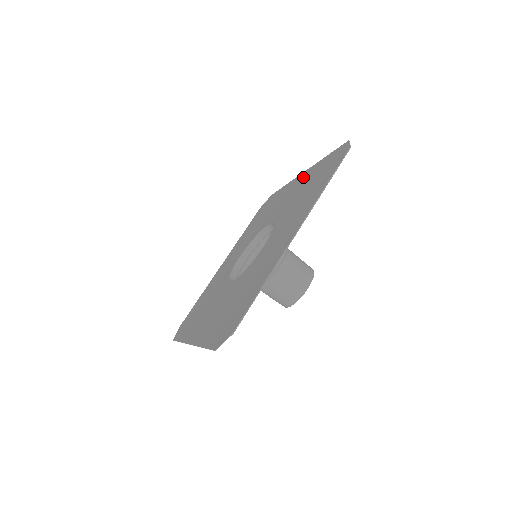
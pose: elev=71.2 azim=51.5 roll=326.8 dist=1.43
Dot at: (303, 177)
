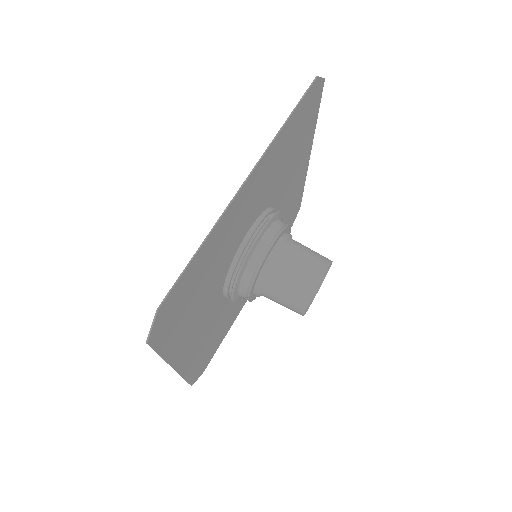
Dot at: (303, 157)
